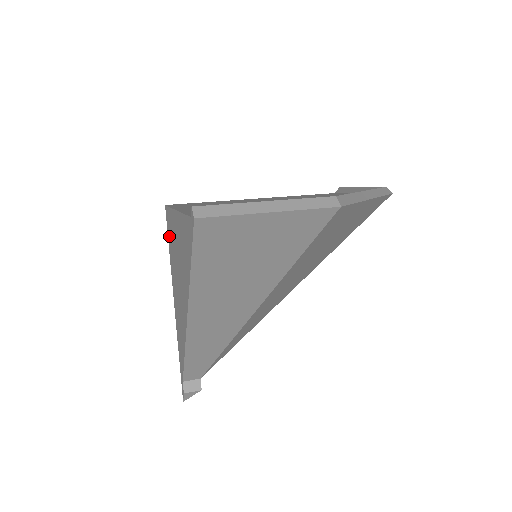
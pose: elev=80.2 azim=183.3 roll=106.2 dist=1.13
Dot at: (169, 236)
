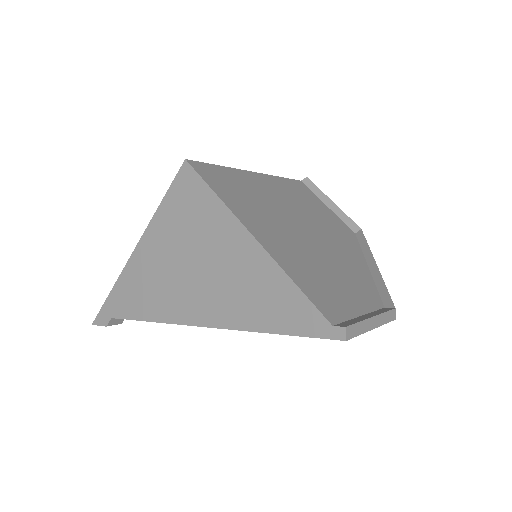
Dot at: (181, 200)
